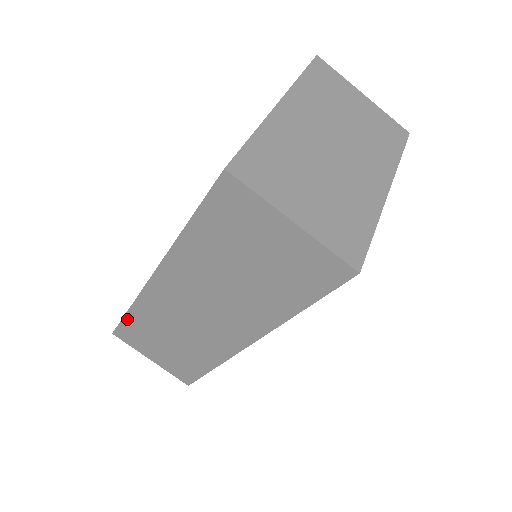
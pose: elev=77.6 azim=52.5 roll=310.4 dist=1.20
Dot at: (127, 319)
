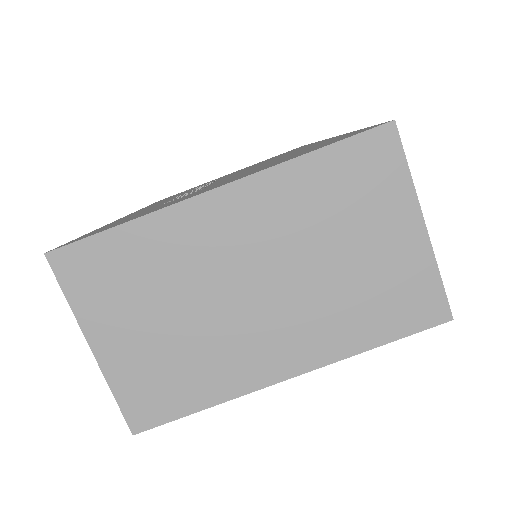
Dot at: occluded
